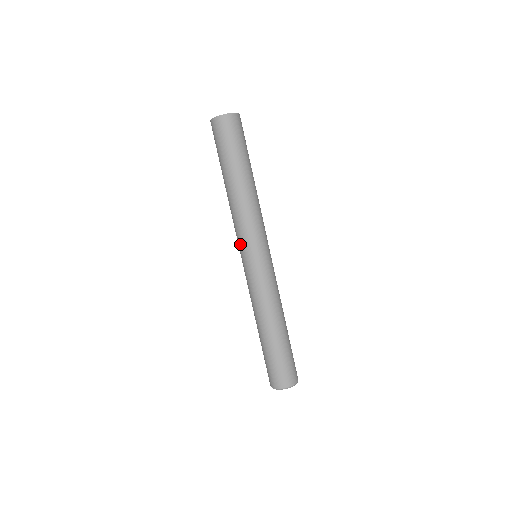
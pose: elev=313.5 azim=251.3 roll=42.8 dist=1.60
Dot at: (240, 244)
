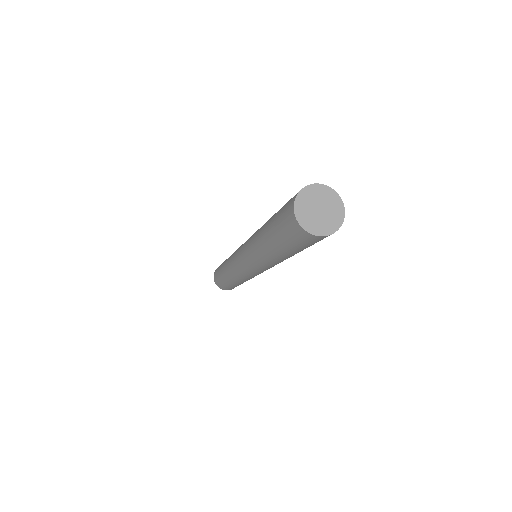
Dot at: (243, 246)
